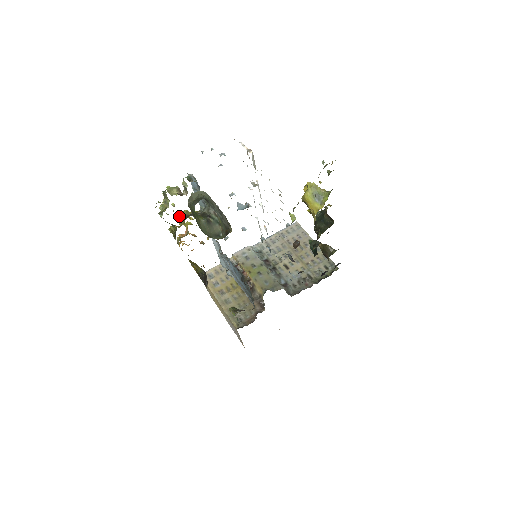
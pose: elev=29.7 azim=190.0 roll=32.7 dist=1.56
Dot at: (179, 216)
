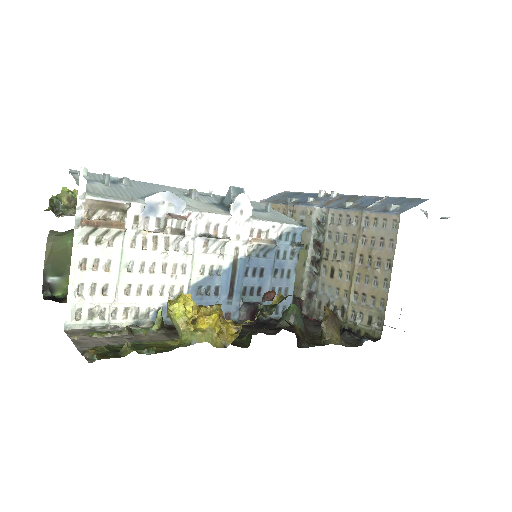
Dot at: occluded
